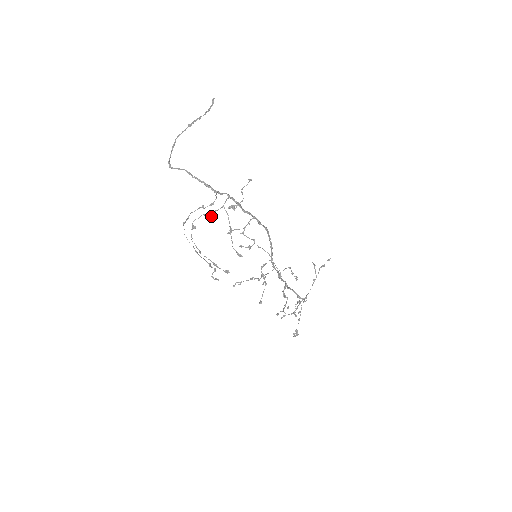
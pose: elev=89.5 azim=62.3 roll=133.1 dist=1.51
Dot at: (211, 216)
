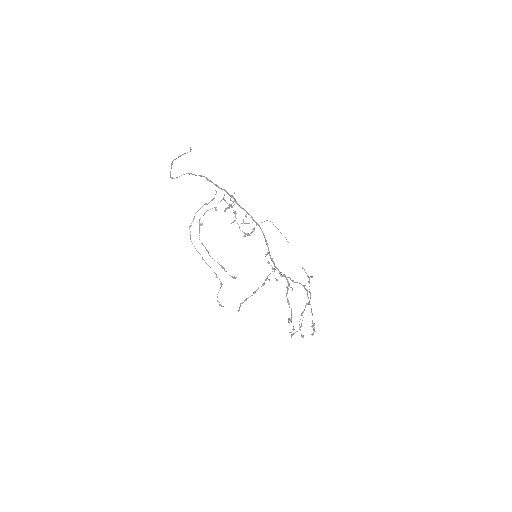
Dot at: (215, 209)
